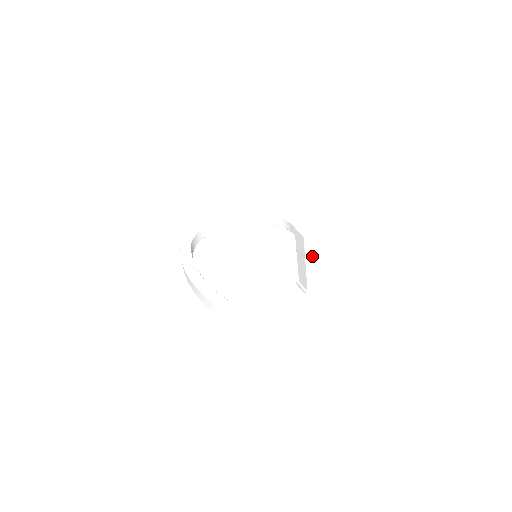
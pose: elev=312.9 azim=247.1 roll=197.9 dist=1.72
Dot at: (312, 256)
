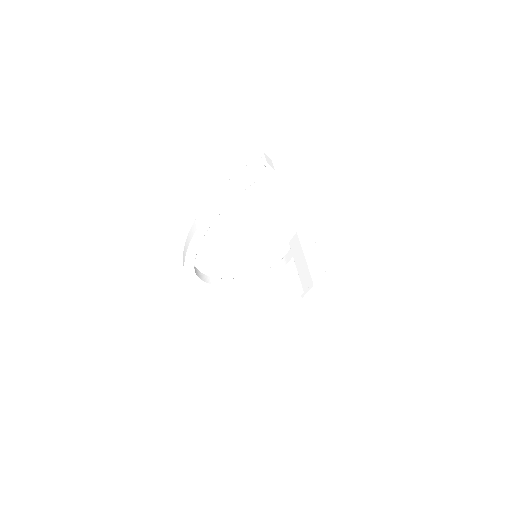
Dot at: (309, 252)
